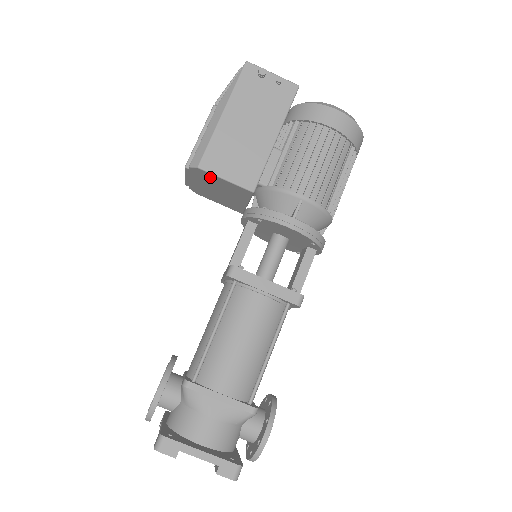
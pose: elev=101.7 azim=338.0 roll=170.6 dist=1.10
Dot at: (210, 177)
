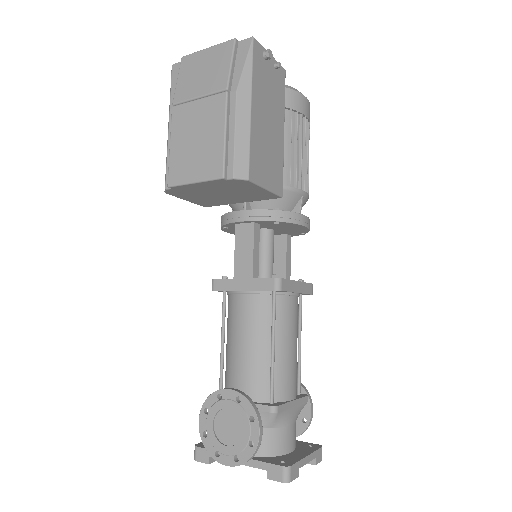
Dot at: (246, 186)
